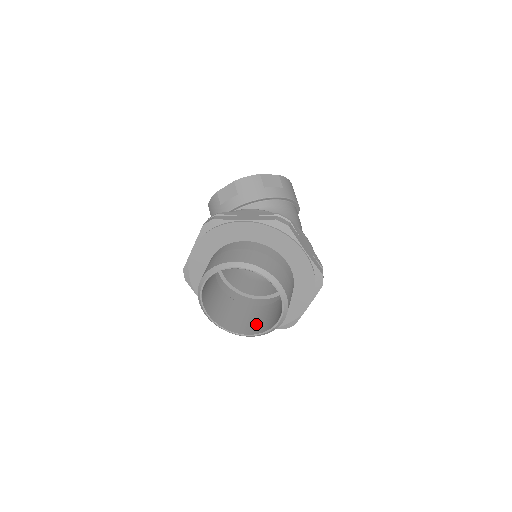
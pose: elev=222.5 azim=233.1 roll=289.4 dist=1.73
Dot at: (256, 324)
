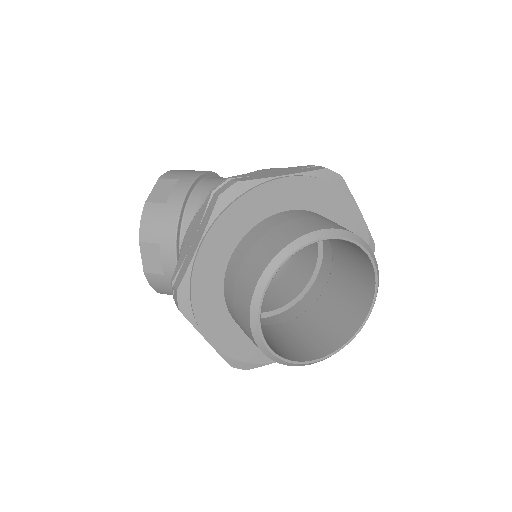
Dot at: (355, 296)
